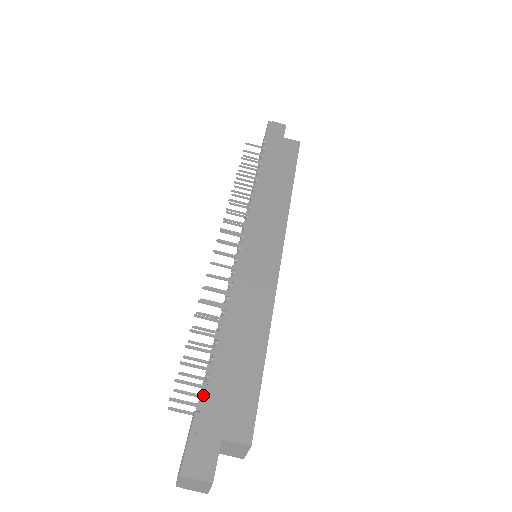
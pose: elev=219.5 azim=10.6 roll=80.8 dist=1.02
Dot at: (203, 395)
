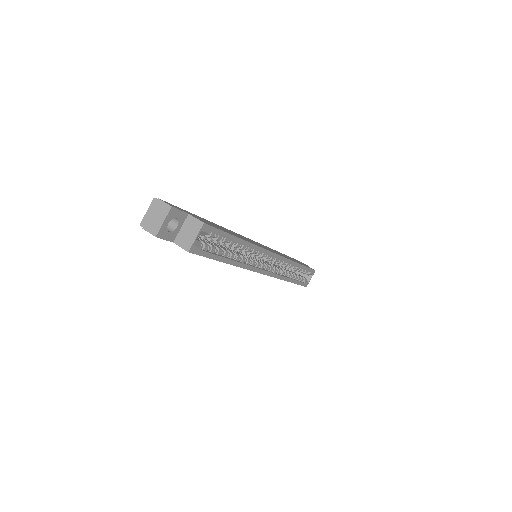
Dot at: occluded
